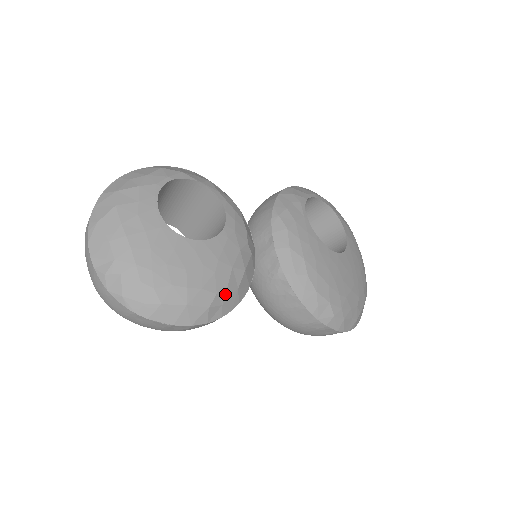
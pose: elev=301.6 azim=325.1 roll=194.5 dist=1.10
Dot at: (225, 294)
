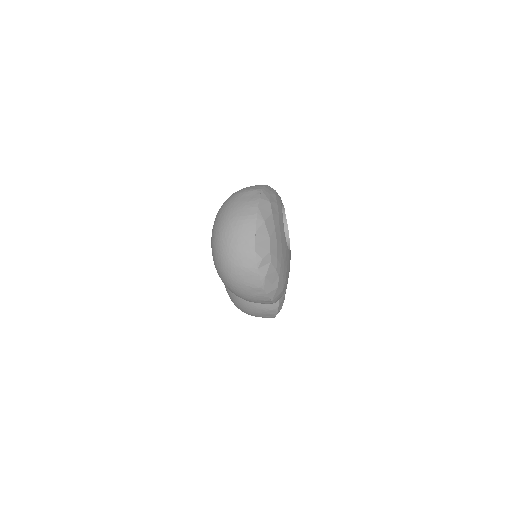
Dot at: occluded
